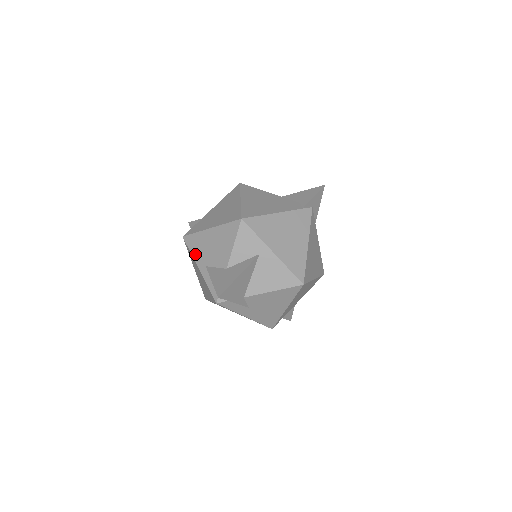
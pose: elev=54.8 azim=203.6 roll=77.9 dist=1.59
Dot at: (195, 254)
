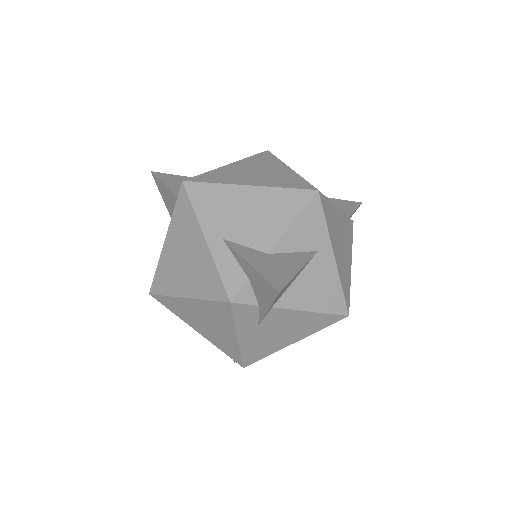
Dot at: (204, 214)
